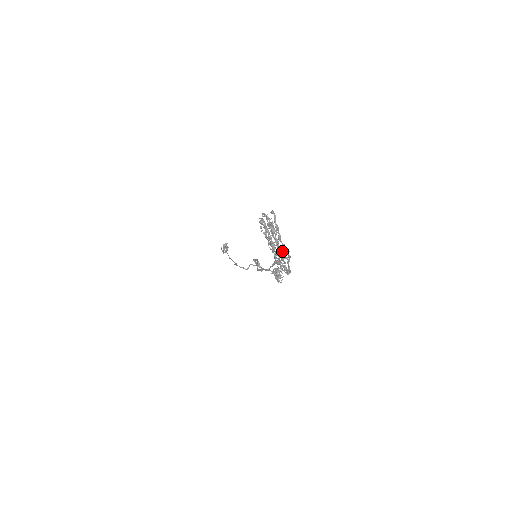
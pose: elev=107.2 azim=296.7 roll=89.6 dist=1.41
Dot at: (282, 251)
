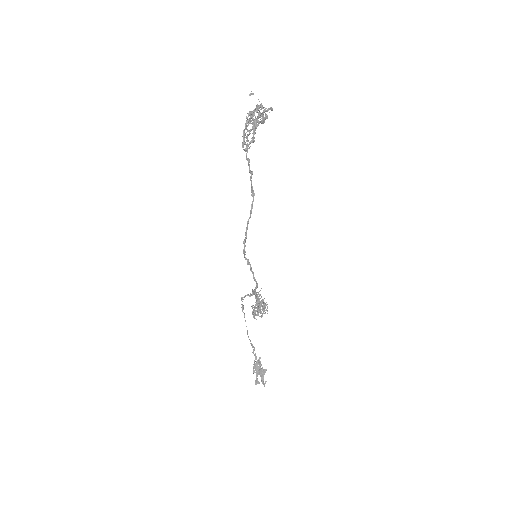
Dot at: (252, 116)
